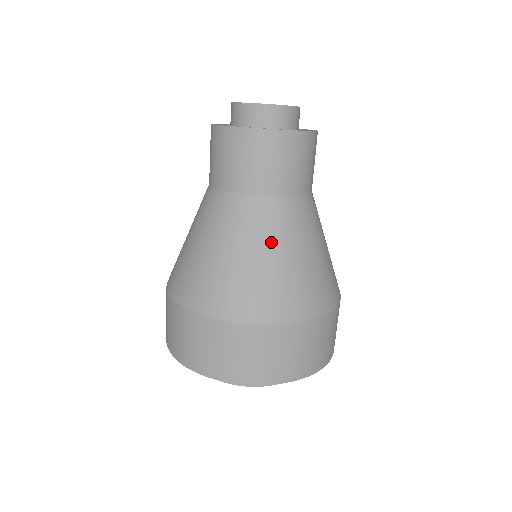
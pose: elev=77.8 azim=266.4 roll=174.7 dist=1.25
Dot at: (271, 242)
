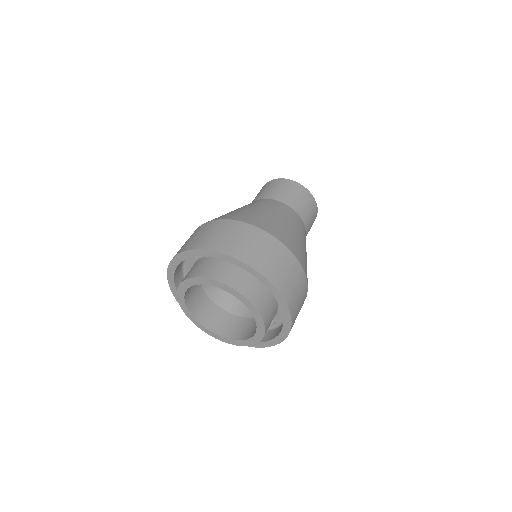
Dot at: (297, 228)
